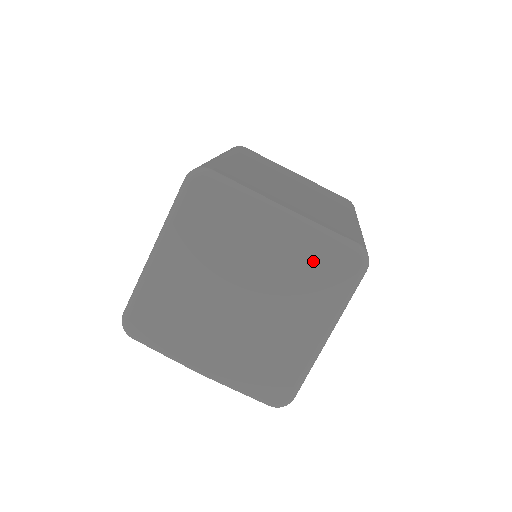
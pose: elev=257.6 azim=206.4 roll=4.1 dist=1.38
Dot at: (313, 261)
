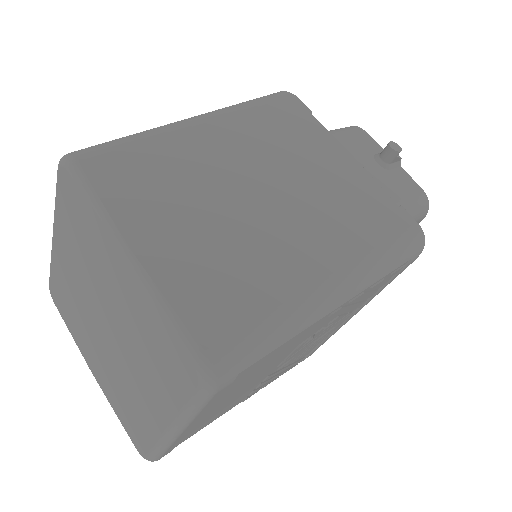
Dot at: (154, 338)
